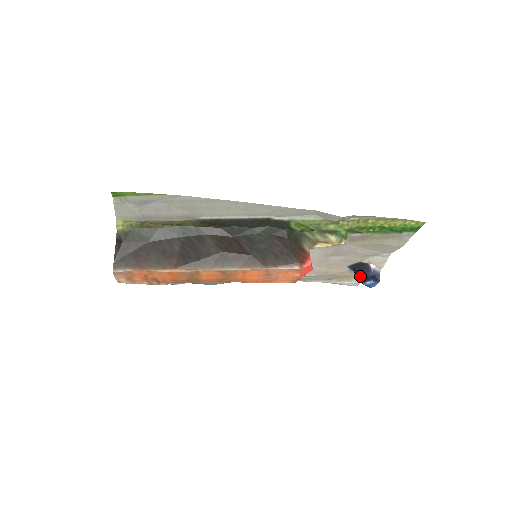
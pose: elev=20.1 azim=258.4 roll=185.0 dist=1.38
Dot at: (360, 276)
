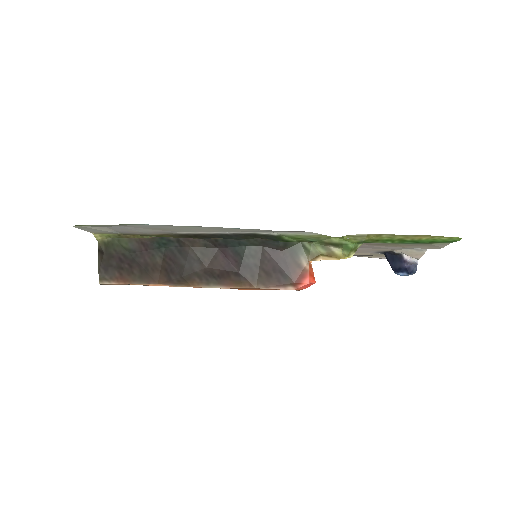
Dot at: (391, 265)
